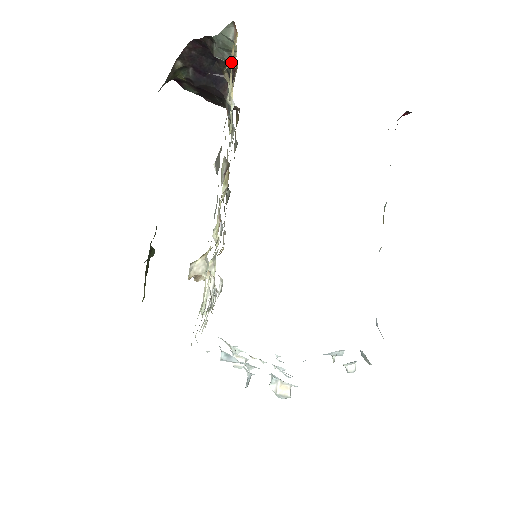
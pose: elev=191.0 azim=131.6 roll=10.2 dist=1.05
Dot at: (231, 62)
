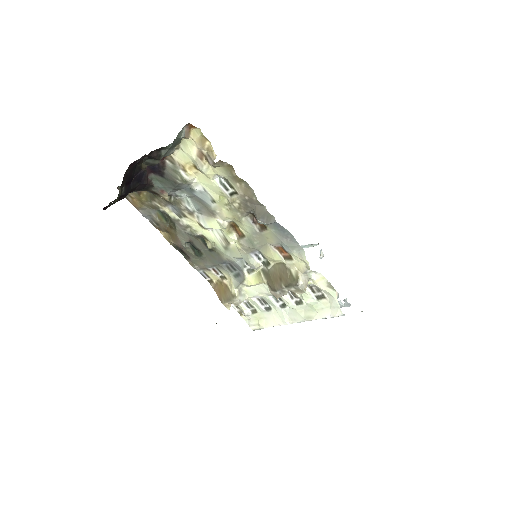
Dot at: occluded
